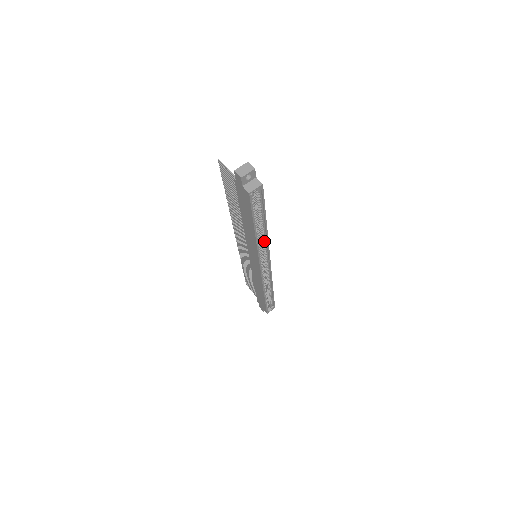
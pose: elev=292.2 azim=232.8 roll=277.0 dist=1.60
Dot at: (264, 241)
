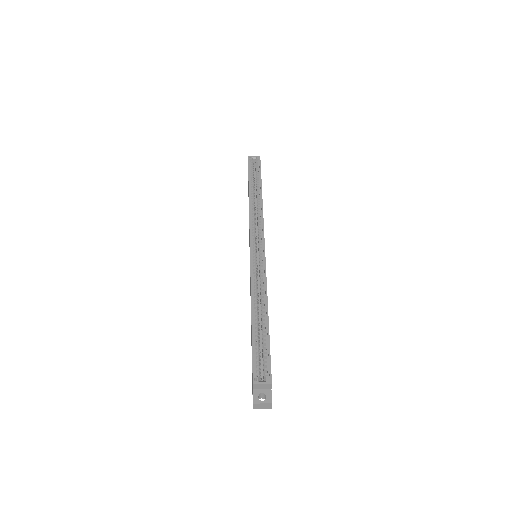
Dot at: (259, 212)
